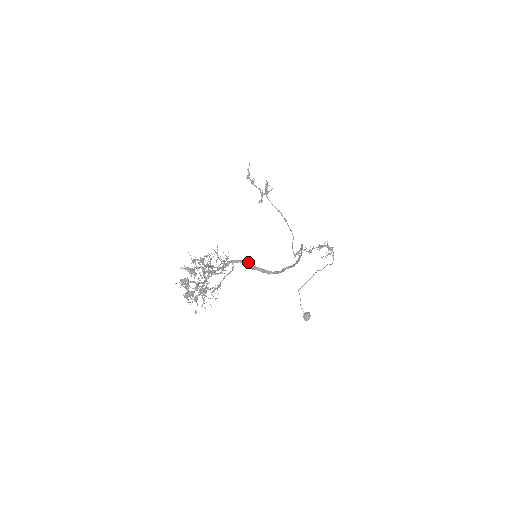
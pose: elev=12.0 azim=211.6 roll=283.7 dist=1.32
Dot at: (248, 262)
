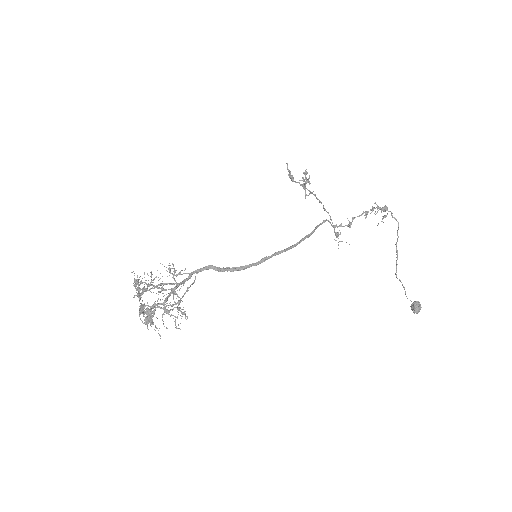
Dot at: (213, 266)
